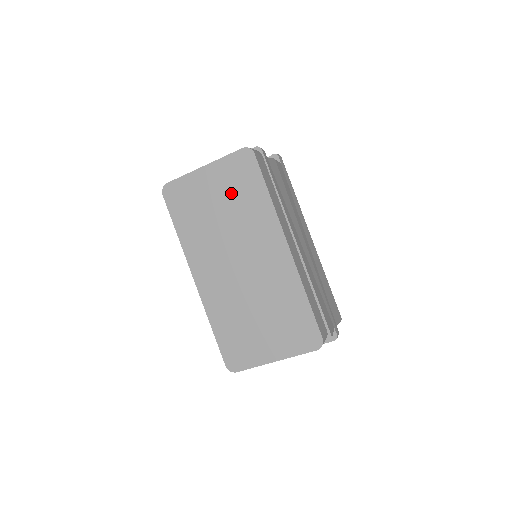
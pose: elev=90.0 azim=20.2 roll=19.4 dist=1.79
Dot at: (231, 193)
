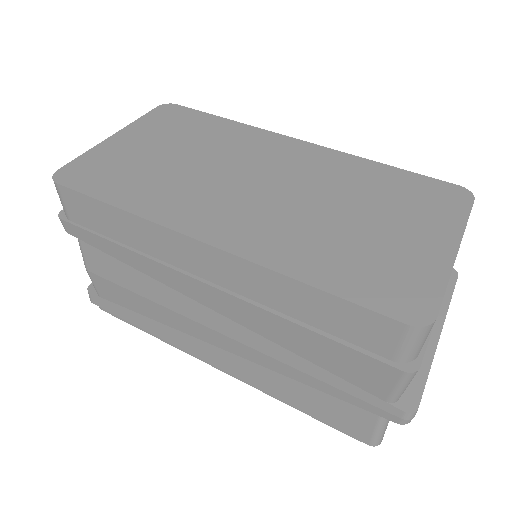
Dot at: (177, 137)
